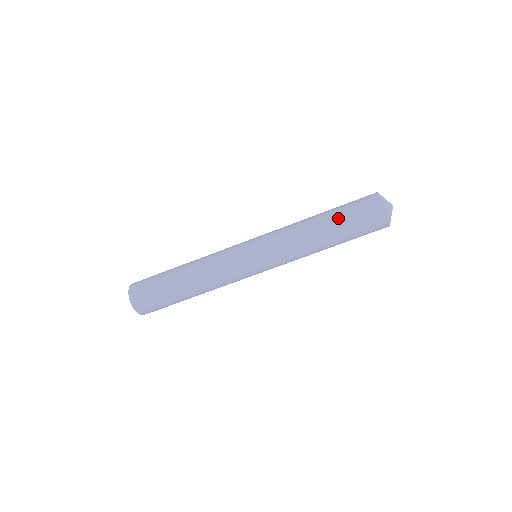
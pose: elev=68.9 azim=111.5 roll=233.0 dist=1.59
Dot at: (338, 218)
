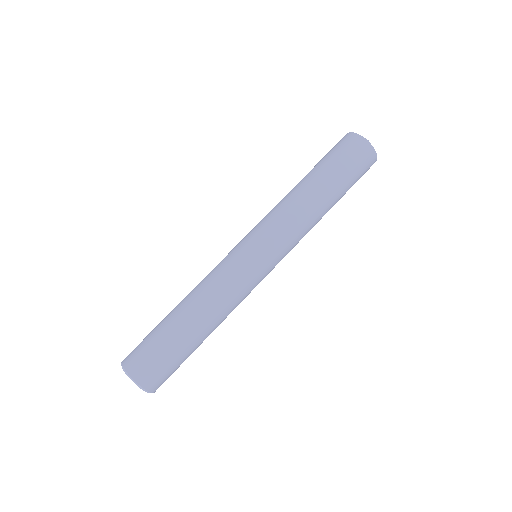
Dot at: occluded
